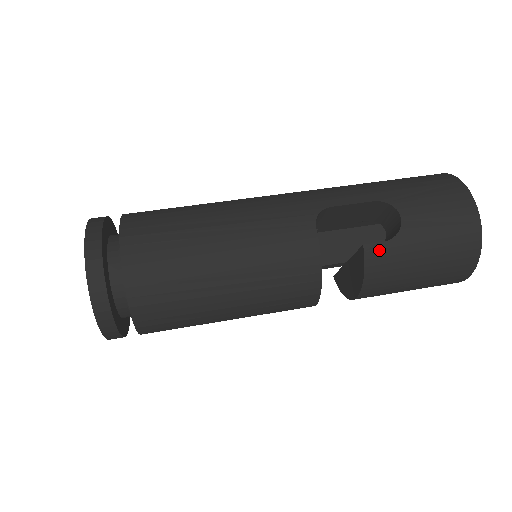
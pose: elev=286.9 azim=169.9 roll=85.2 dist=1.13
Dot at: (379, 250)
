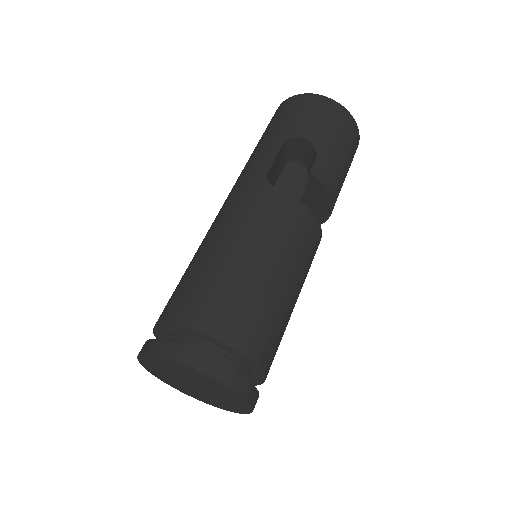
Dot at: (319, 166)
